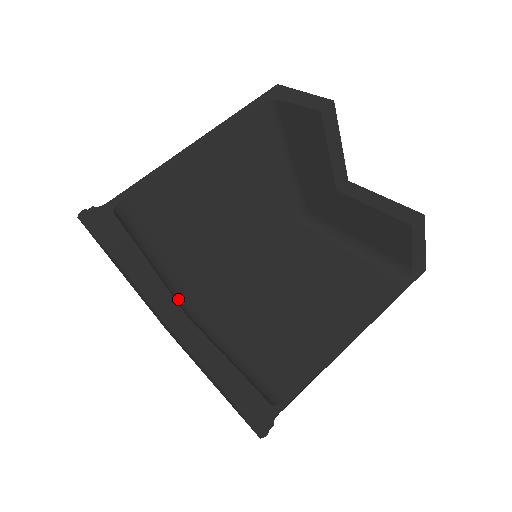
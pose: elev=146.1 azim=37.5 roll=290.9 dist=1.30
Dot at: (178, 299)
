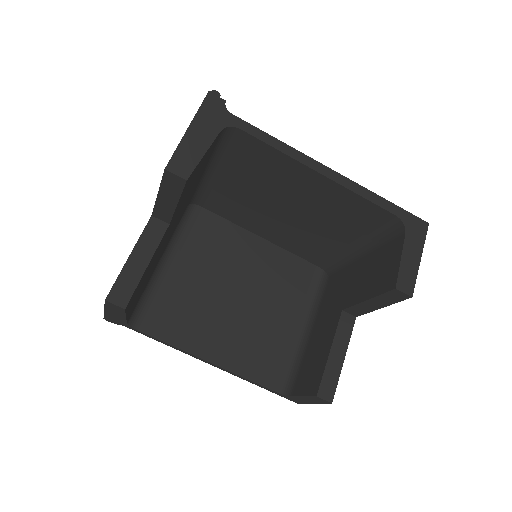
Dot at: (197, 195)
